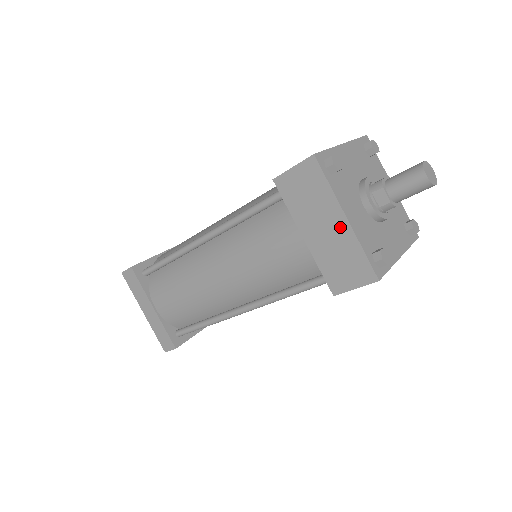
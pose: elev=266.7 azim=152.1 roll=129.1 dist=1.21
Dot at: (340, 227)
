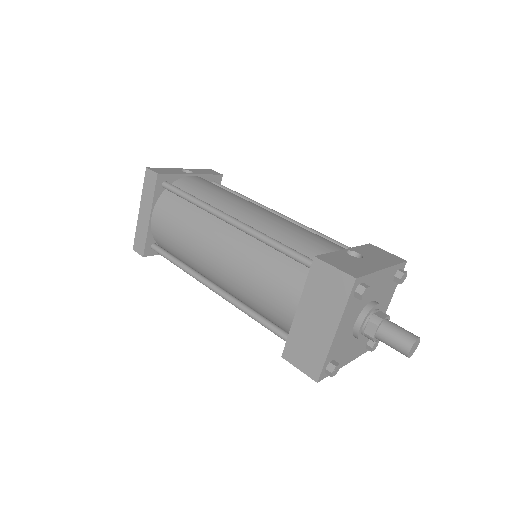
Dot at: (326, 332)
